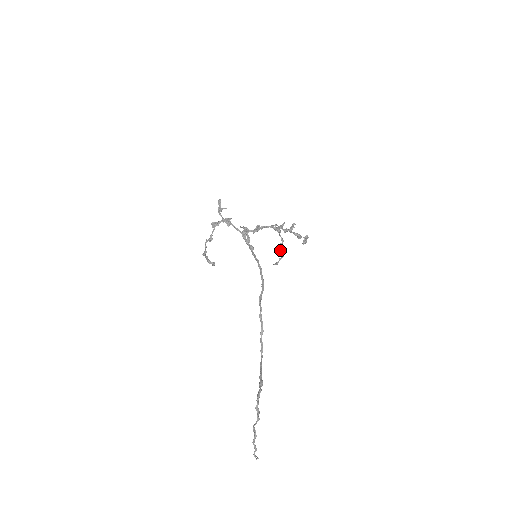
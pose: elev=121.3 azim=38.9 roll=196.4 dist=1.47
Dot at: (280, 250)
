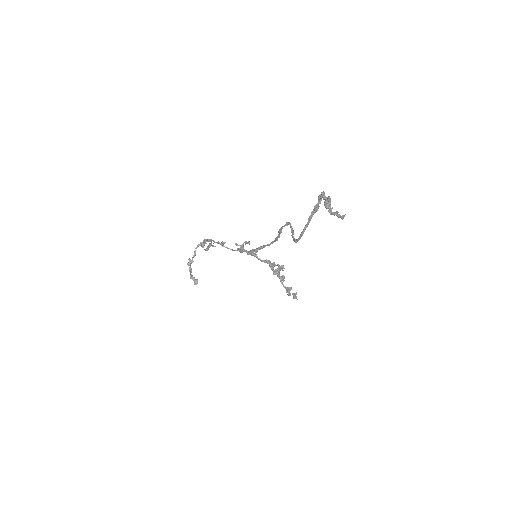
Dot at: (279, 266)
